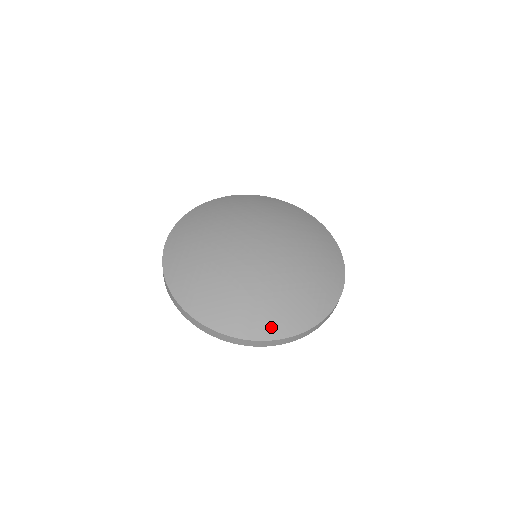
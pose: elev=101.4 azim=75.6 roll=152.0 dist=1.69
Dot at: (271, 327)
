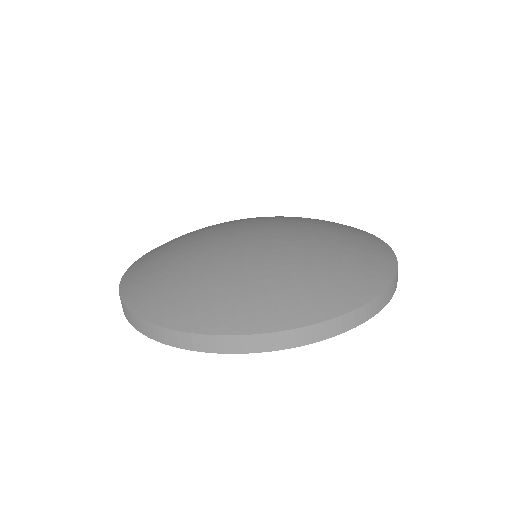
Dot at: (149, 299)
